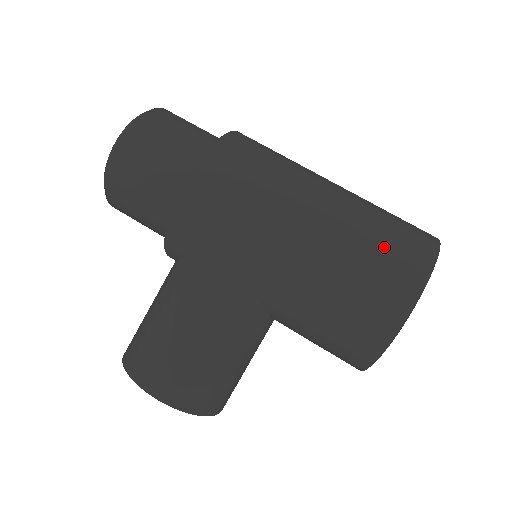
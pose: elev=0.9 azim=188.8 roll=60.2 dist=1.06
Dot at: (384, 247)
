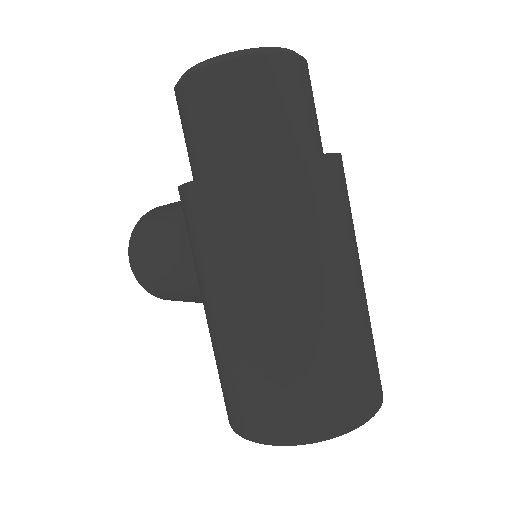
Dot at: (272, 394)
